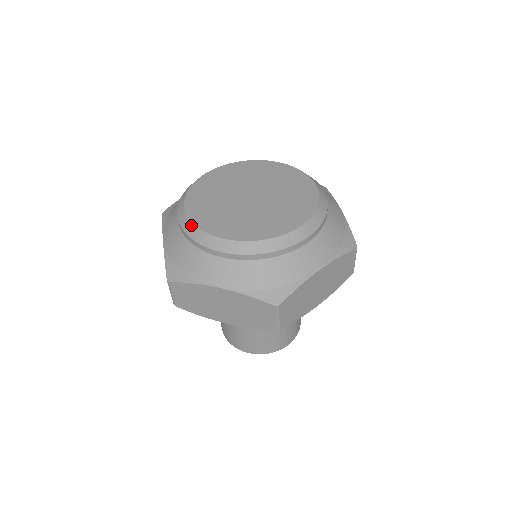
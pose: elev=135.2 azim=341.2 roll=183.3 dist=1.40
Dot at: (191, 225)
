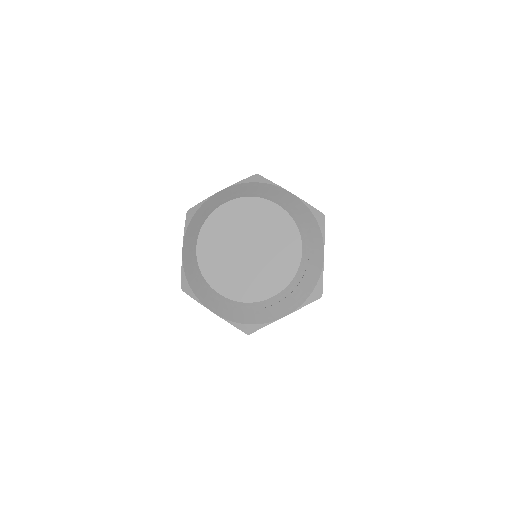
Dot at: (198, 269)
